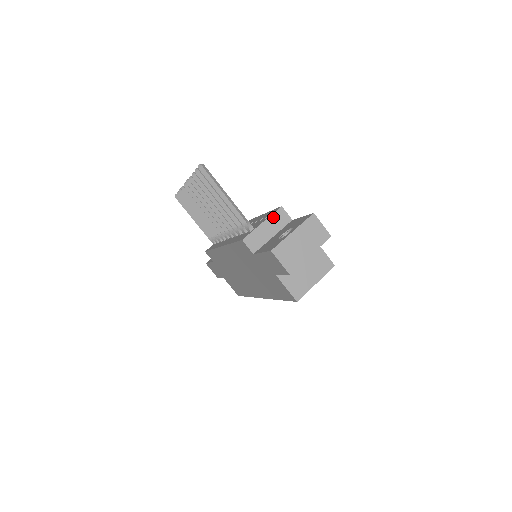
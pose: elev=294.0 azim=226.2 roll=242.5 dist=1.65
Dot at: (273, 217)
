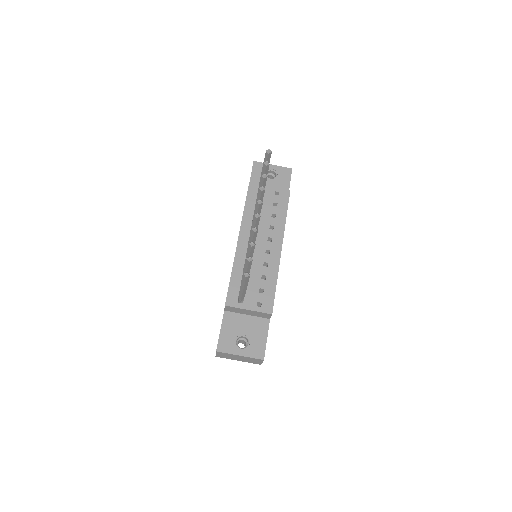
Dot at: (259, 313)
